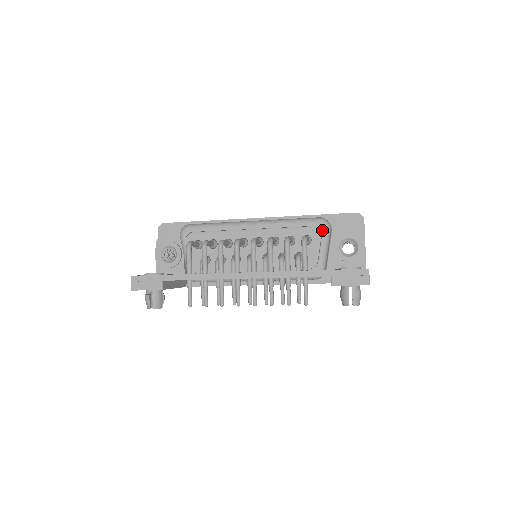
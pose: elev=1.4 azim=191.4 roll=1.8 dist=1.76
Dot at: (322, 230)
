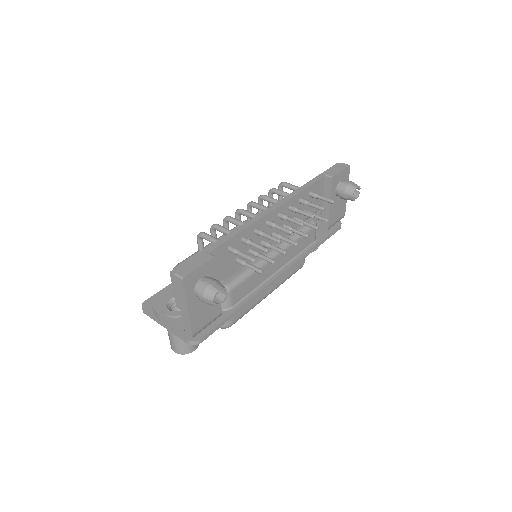
Dot at: occluded
